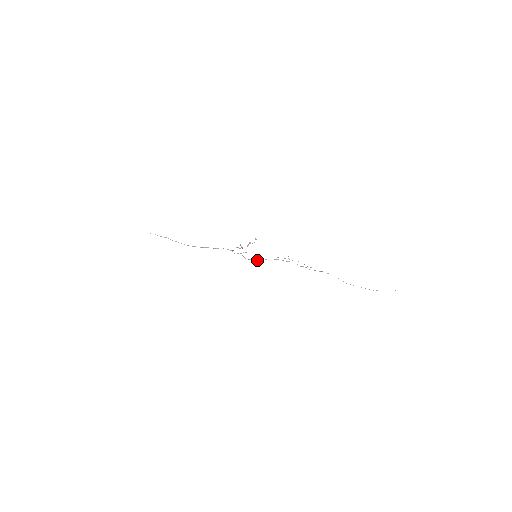
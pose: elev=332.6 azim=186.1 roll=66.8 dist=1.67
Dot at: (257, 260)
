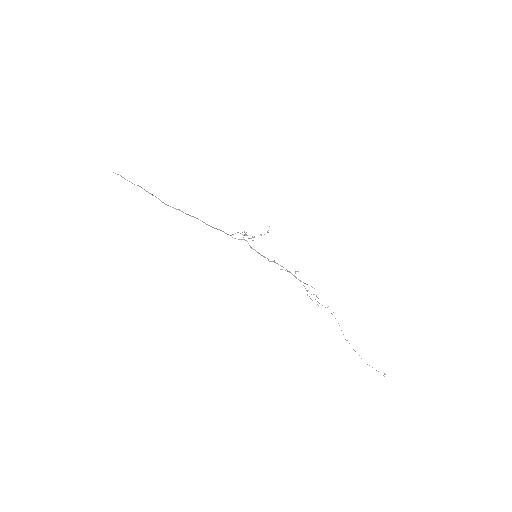
Dot at: occluded
